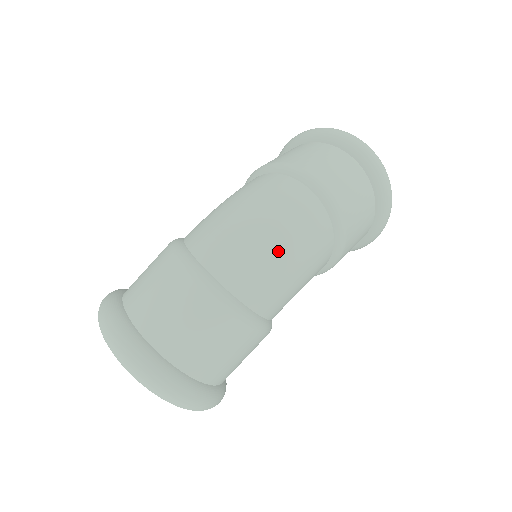
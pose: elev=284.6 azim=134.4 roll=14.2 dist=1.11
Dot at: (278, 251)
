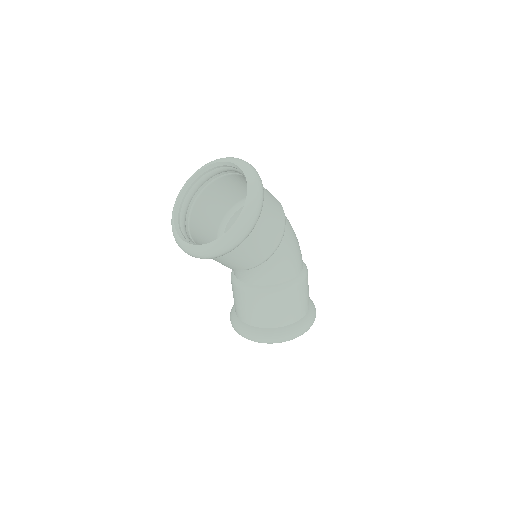
Dot at: occluded
